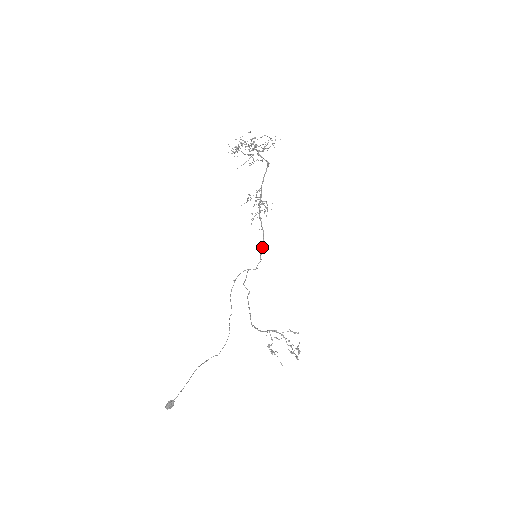
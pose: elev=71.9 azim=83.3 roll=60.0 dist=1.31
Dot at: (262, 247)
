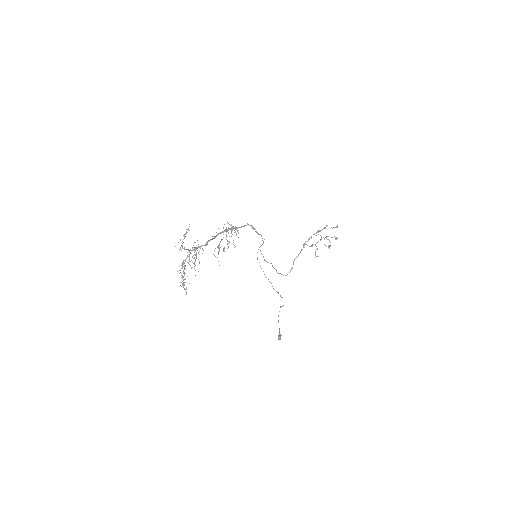
Dot at: (255, 231)
